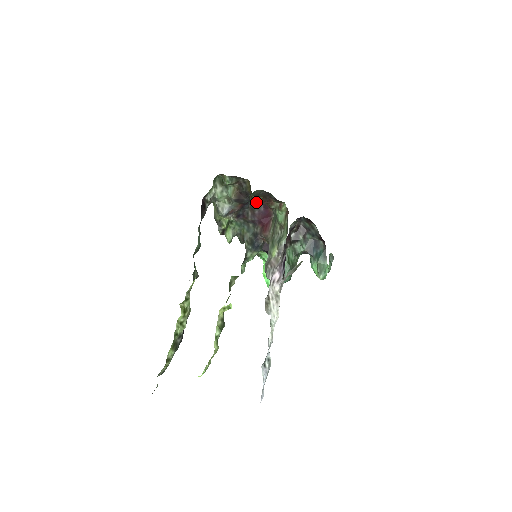
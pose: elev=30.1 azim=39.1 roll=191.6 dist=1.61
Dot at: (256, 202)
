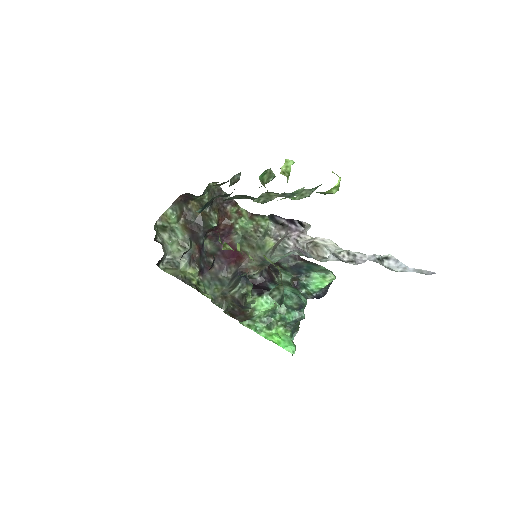
Dot at: (214, 217)
